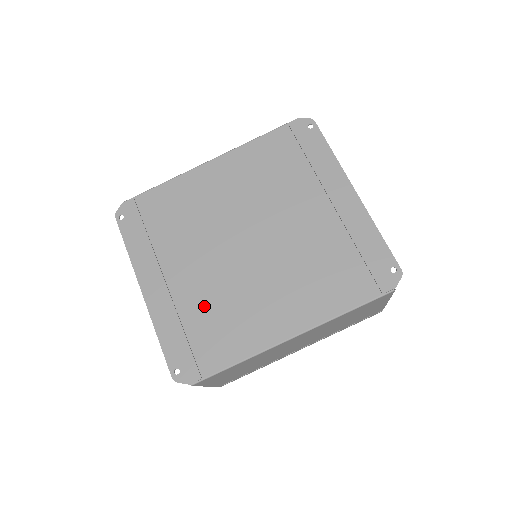
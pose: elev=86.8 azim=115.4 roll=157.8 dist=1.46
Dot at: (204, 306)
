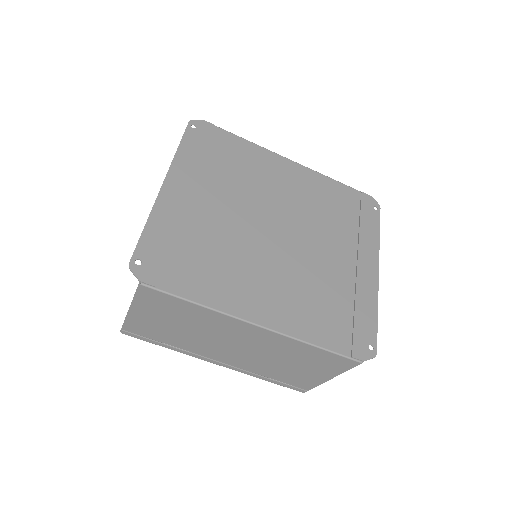
Dot at: (205, 239)
